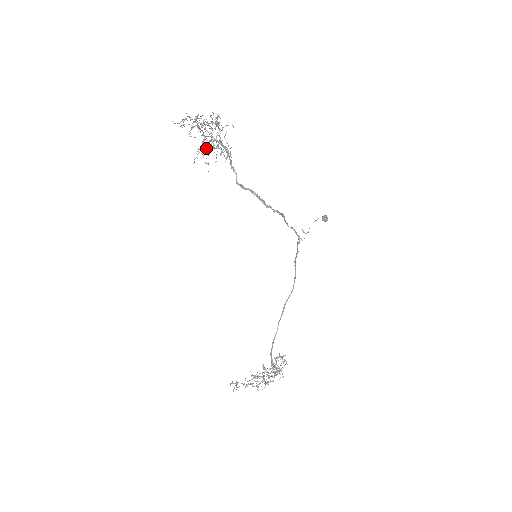
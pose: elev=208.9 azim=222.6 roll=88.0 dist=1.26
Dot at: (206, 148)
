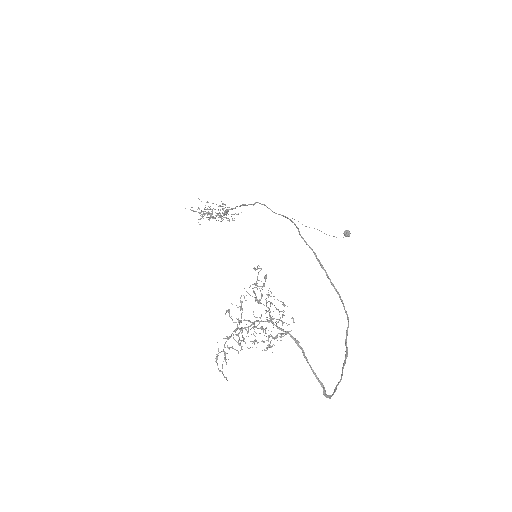
Dot at: occluded
